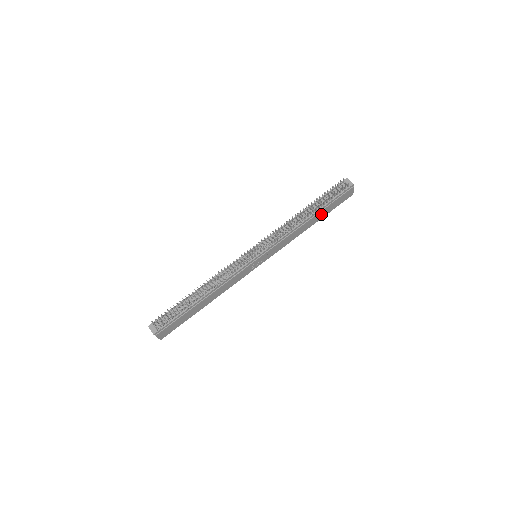
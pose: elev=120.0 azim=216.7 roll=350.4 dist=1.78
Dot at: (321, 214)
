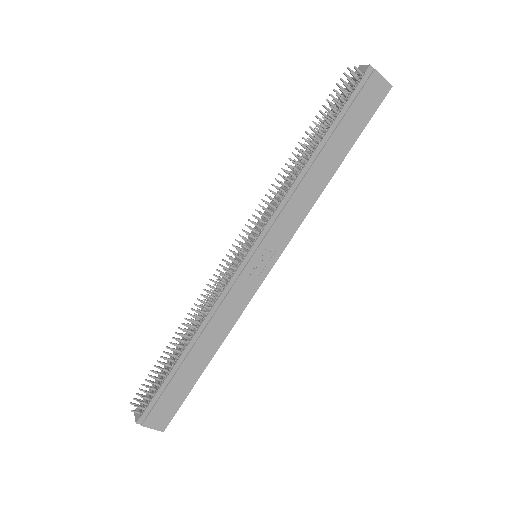
Dot at: (338, 144)
